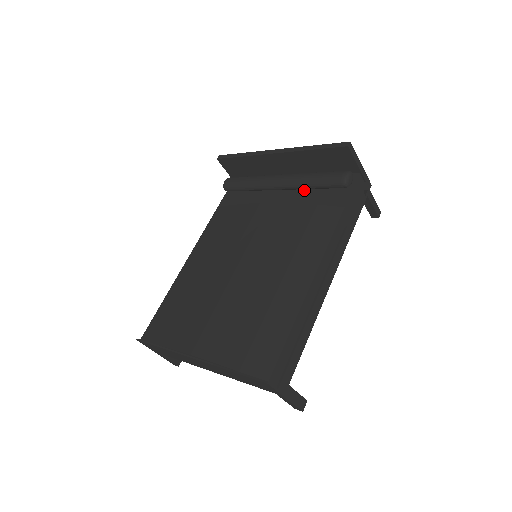
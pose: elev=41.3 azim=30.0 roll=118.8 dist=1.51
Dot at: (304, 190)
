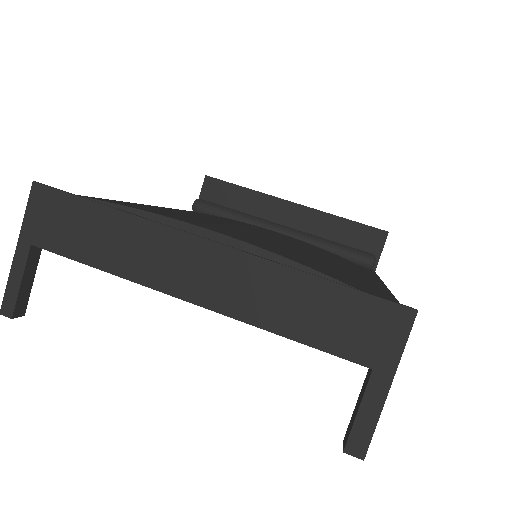
Dot at: occluded
